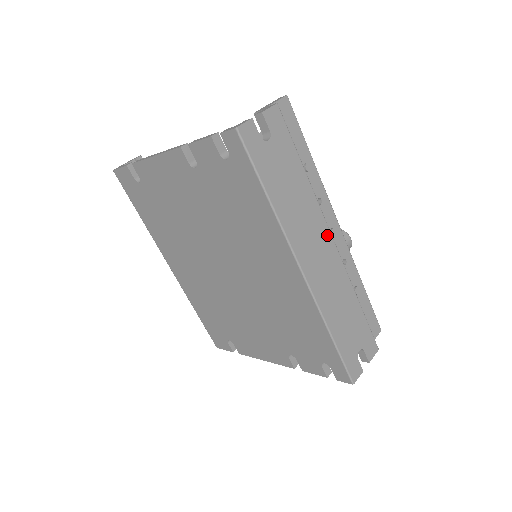
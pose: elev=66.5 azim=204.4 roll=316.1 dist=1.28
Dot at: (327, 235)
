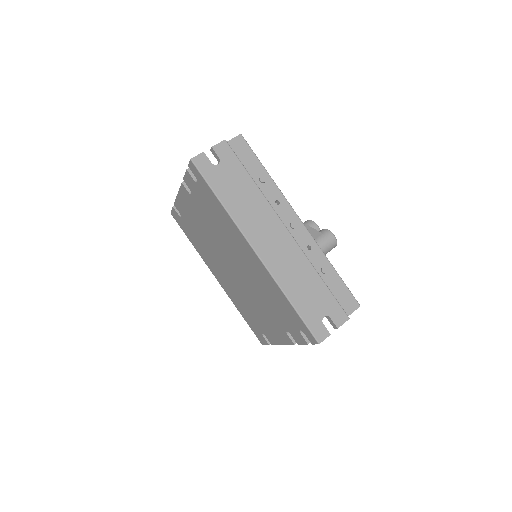
Dot at: (279, 225)
